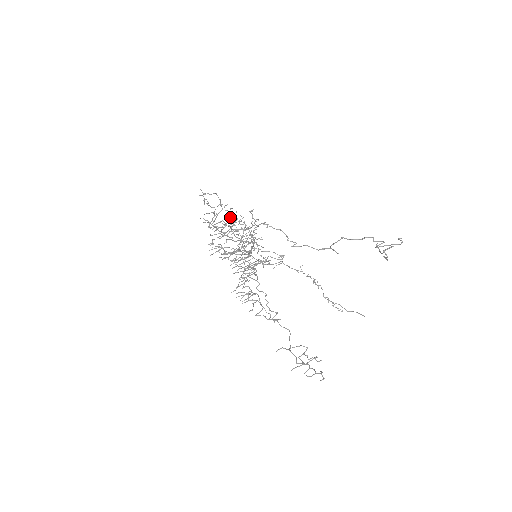
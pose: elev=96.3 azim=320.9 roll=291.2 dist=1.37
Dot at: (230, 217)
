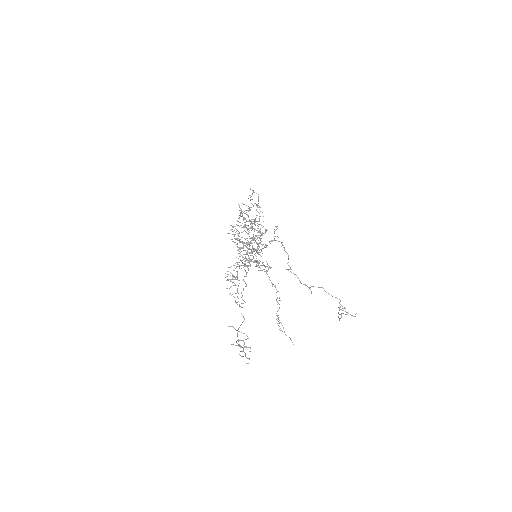
Dot at: (256, 217)
